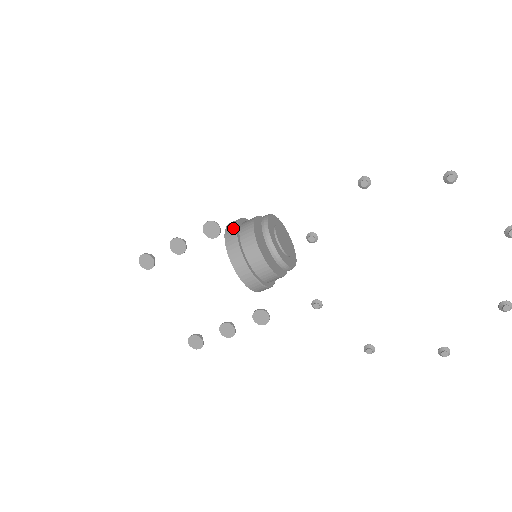
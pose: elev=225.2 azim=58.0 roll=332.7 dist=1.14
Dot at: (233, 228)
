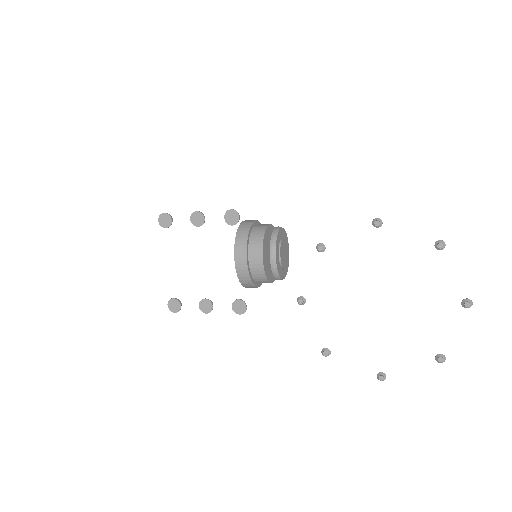
Dot at: (248, 225)
